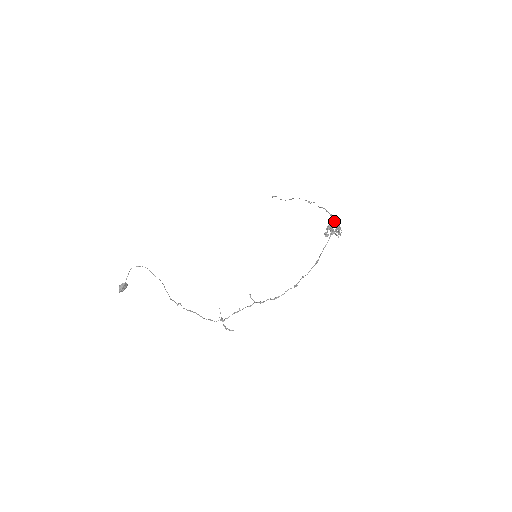
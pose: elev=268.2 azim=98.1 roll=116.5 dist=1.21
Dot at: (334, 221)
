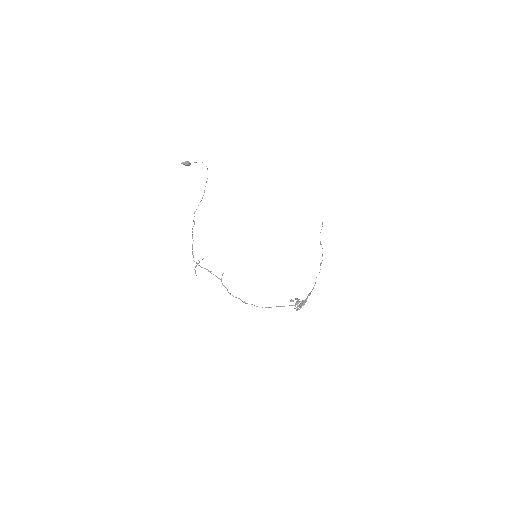
Dot at: (305, 300)
